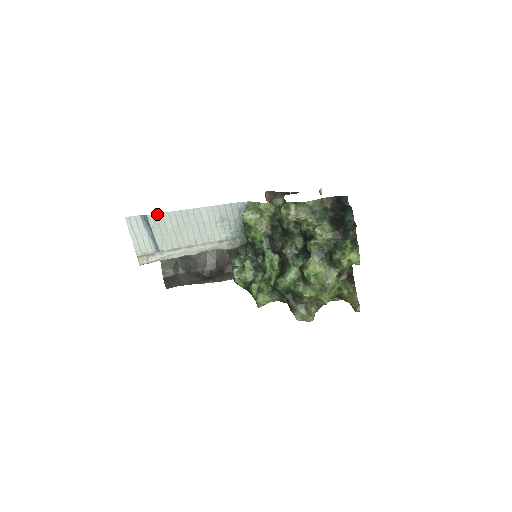
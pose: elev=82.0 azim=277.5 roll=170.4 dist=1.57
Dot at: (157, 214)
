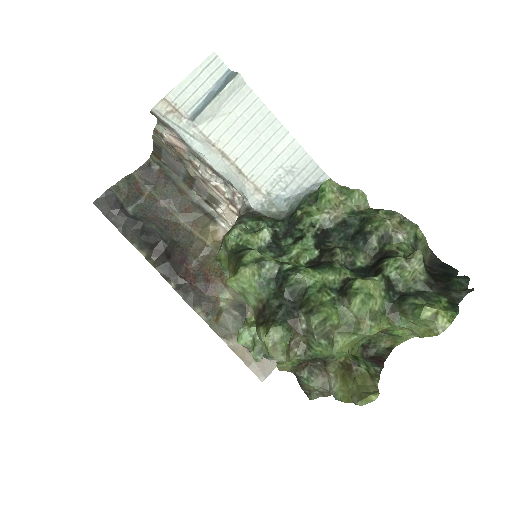
Dot at: (247, 86)
